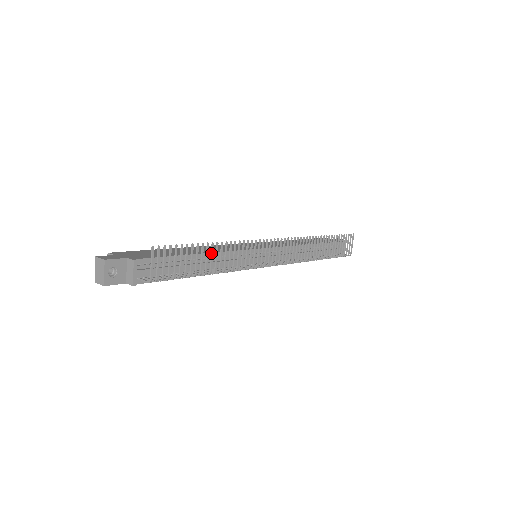
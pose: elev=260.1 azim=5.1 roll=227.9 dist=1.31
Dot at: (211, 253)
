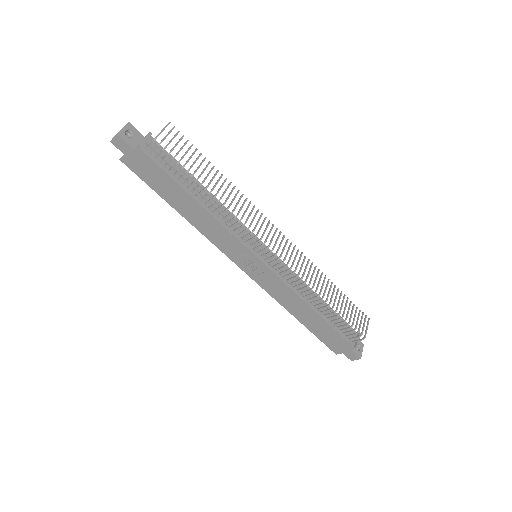
Dot at: (214, 175)
